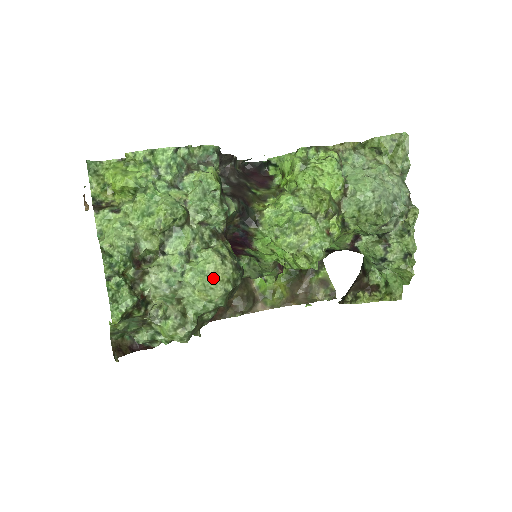
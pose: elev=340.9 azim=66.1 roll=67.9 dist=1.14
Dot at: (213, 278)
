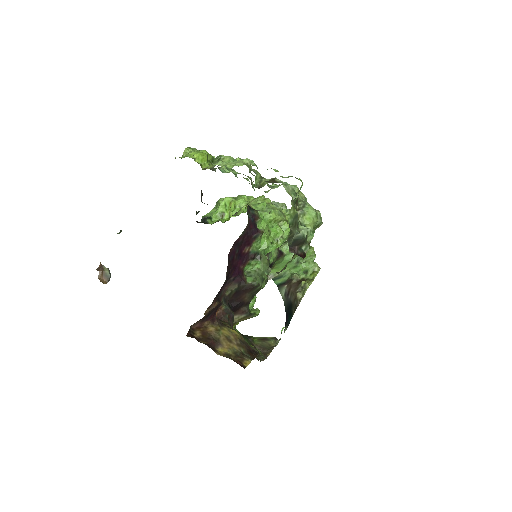
Dot at: occluded
